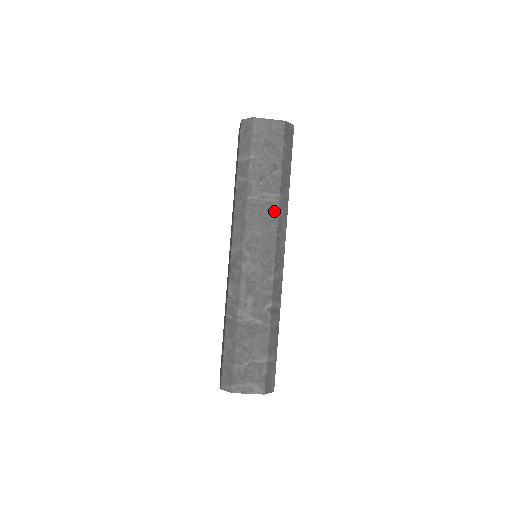
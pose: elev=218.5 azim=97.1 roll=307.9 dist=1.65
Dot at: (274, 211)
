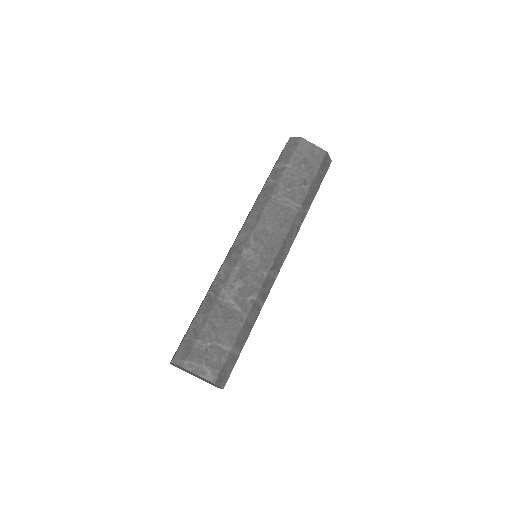
Dot at: (291, 217)
